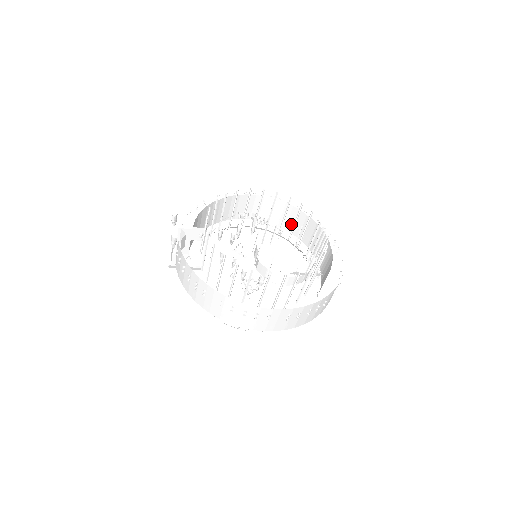
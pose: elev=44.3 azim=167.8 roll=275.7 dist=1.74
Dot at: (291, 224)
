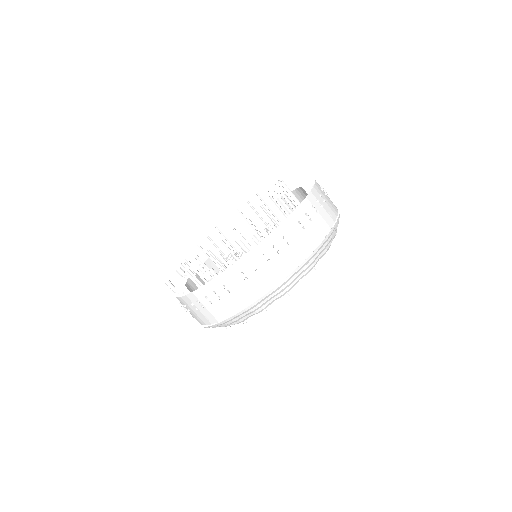
Dot at: occluded
